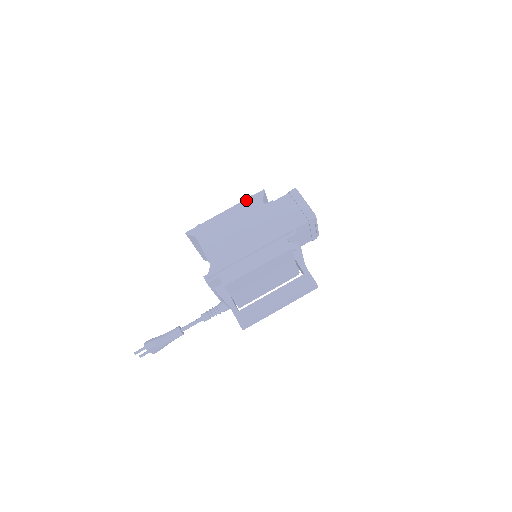
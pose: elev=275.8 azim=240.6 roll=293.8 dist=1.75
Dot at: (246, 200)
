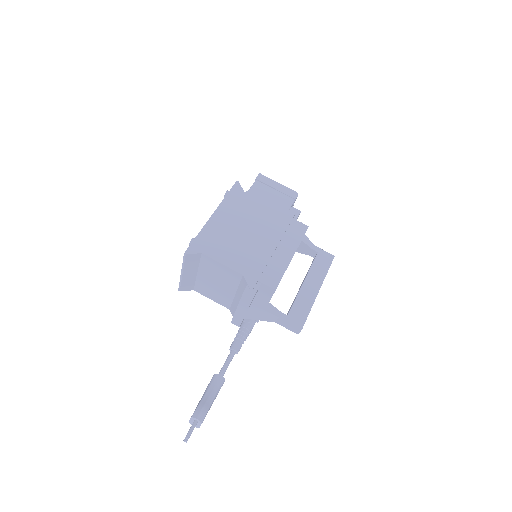
Dot at: (227, 196)
